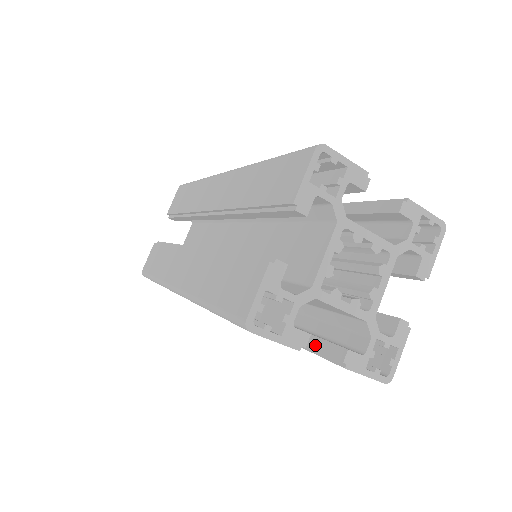
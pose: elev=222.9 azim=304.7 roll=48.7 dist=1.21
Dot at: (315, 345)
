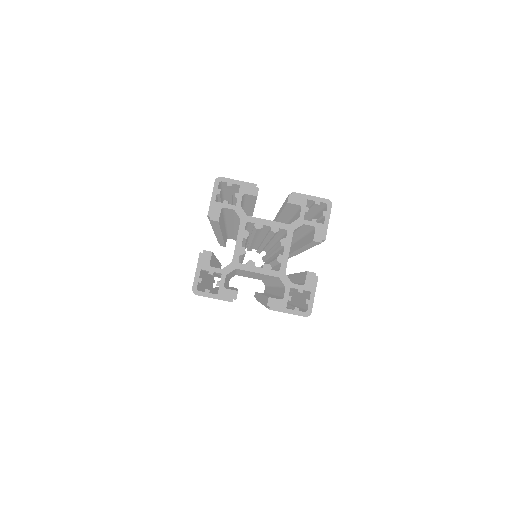
Dot at: occluded
